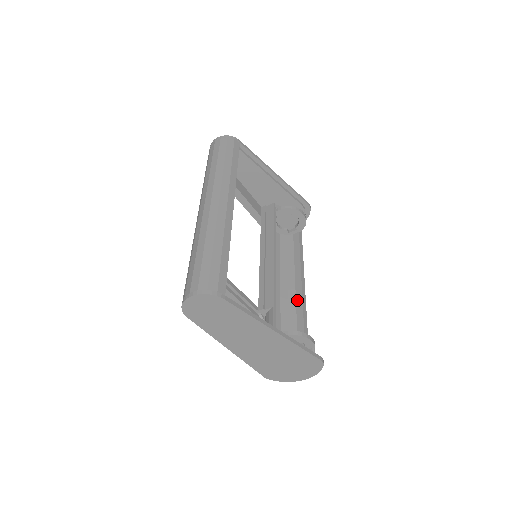
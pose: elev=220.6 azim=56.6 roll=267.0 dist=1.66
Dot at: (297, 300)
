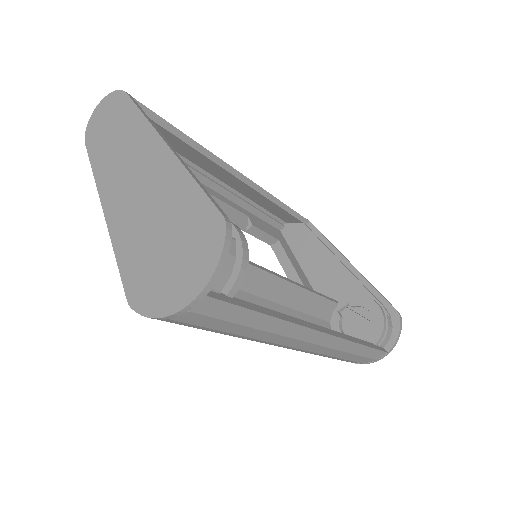
Dot at: occluded
